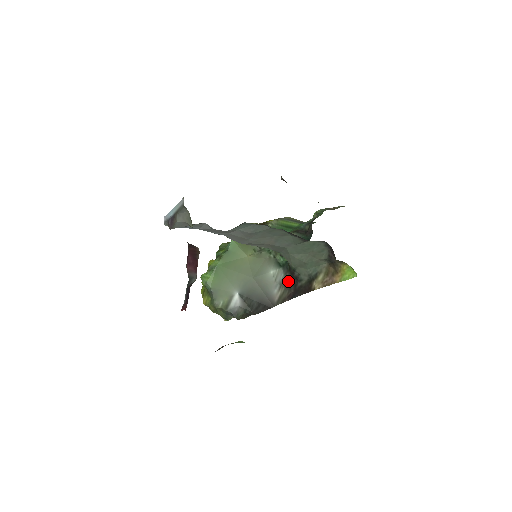
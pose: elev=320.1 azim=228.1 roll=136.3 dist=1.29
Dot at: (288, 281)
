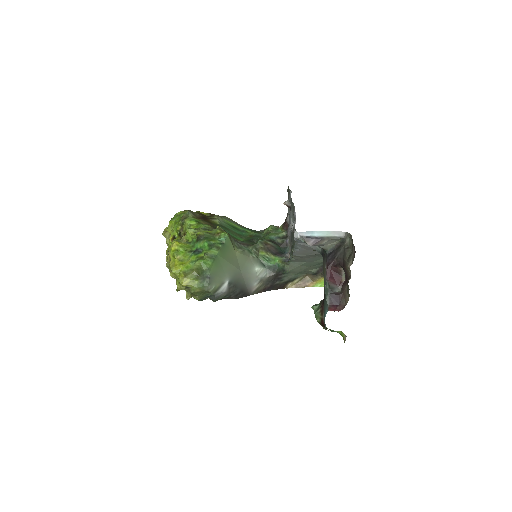
Dot at: (269, 279)
